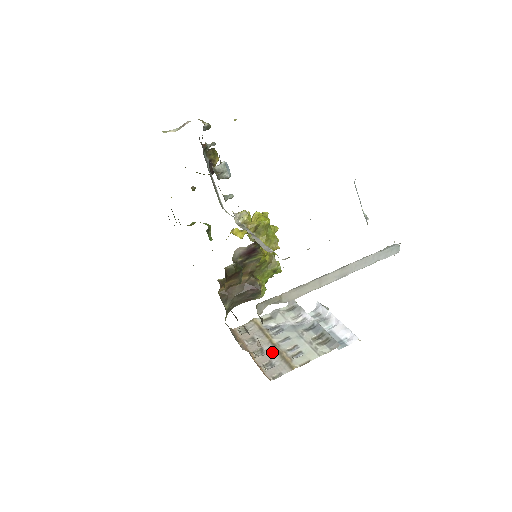
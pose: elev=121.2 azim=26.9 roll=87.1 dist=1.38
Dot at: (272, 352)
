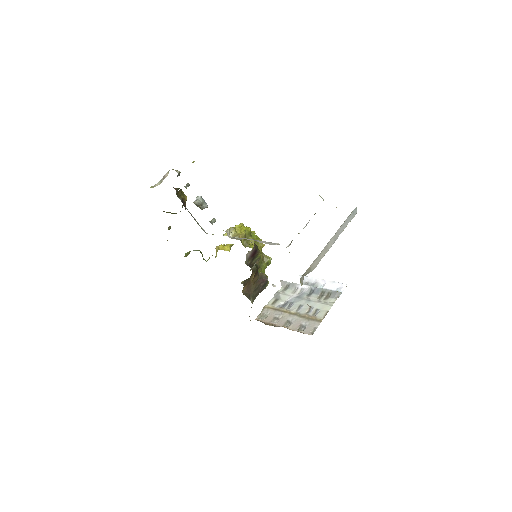
Dot at: (297, 319)
